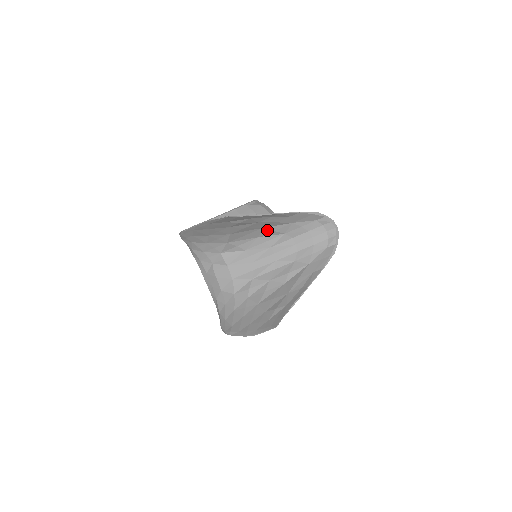
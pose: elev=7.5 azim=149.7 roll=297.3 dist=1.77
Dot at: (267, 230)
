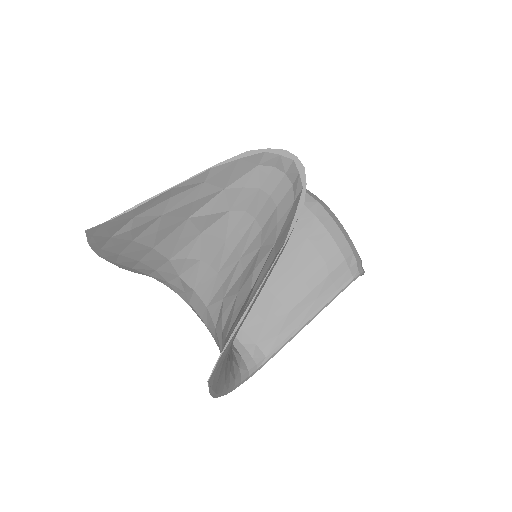
Dot at: (198, 218)
